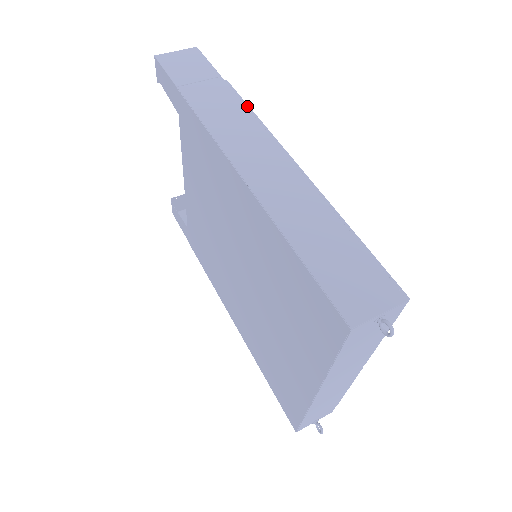
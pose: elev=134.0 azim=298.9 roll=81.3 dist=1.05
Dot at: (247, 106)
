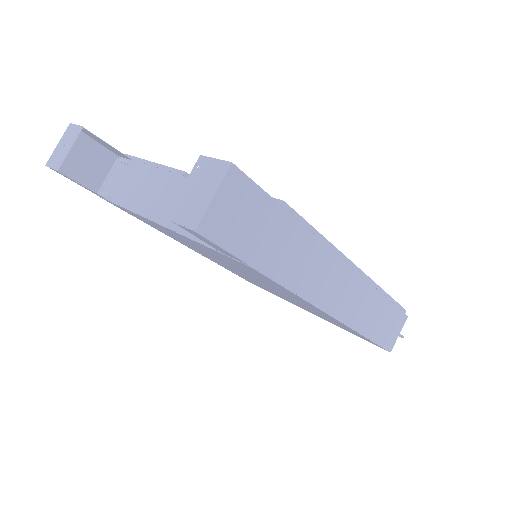
Dot at: (313, 230)
